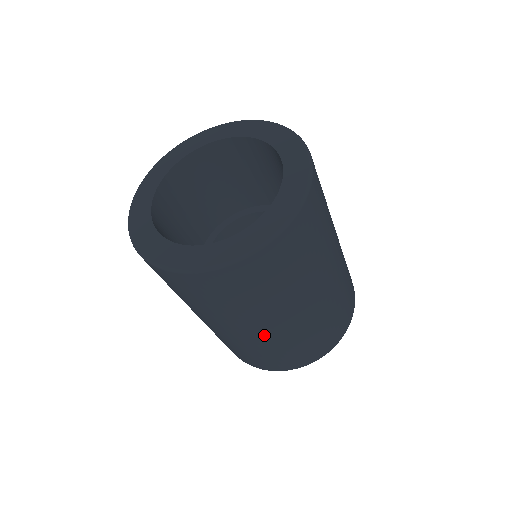
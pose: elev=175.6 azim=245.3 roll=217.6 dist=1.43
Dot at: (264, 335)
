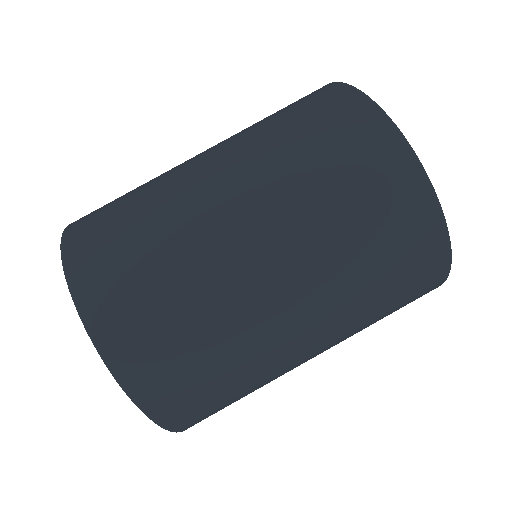
Dot at: occluded
